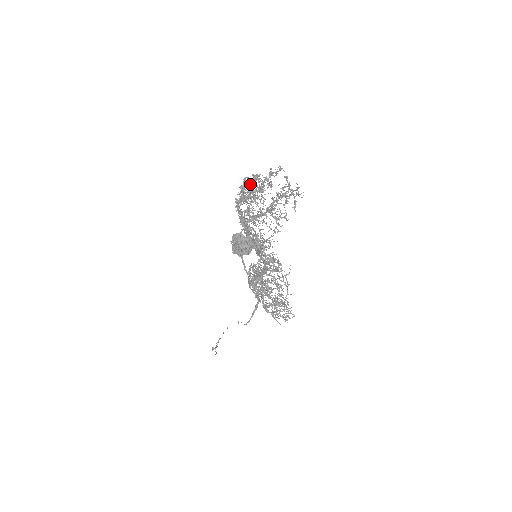
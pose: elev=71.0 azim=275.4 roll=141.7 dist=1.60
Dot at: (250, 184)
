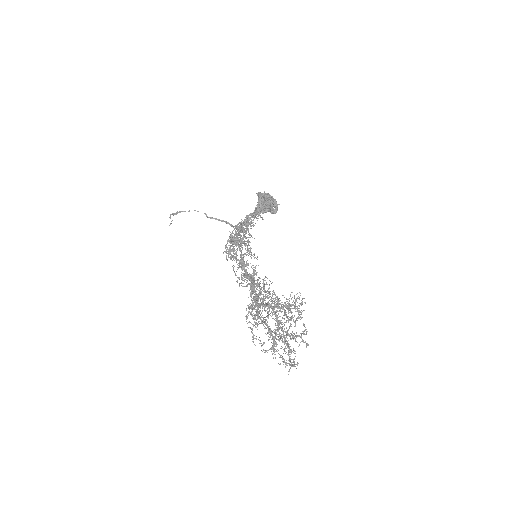
Dot at: (290, 317)
